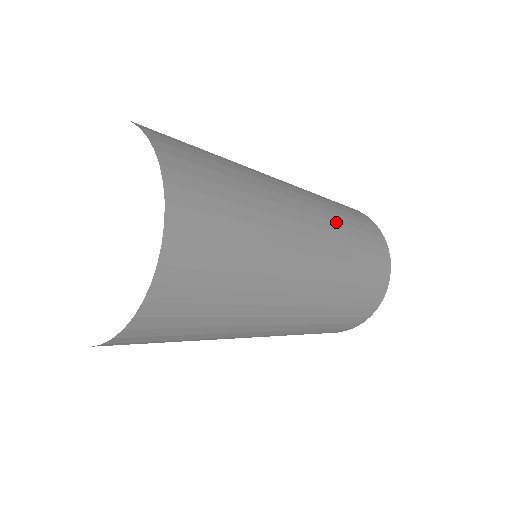
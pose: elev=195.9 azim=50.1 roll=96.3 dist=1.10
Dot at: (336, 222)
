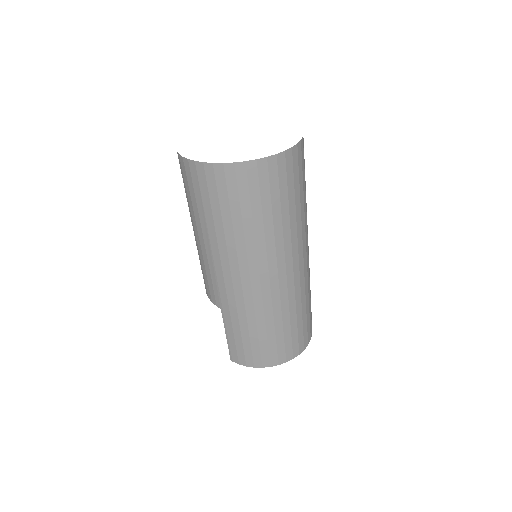
Dot at: occluded
